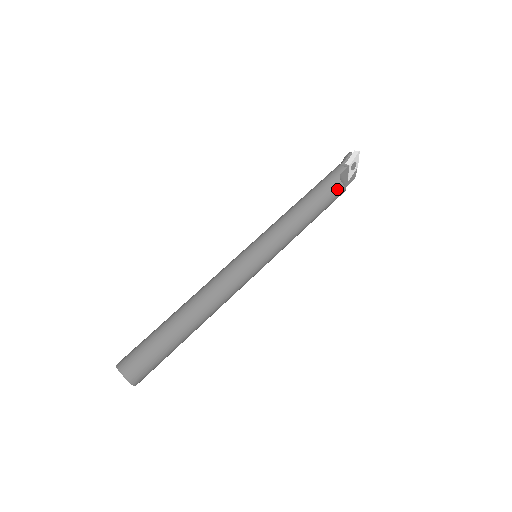
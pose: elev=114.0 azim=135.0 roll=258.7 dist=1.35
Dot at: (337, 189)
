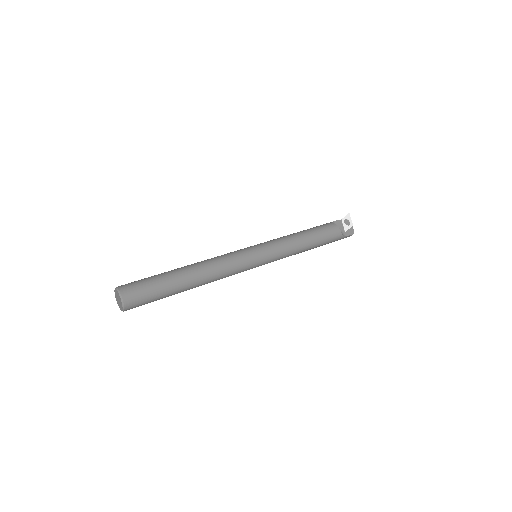
Dot at: (329, 226)
